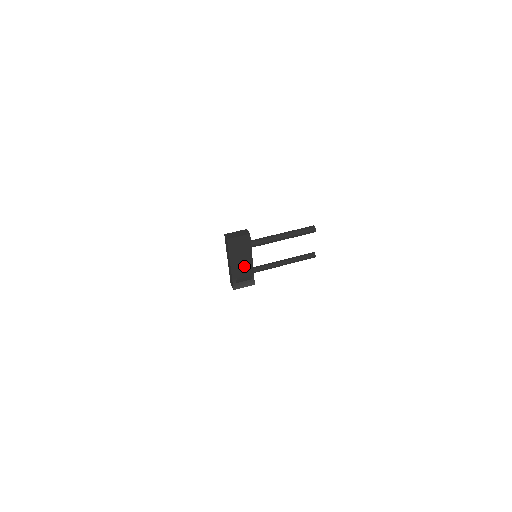
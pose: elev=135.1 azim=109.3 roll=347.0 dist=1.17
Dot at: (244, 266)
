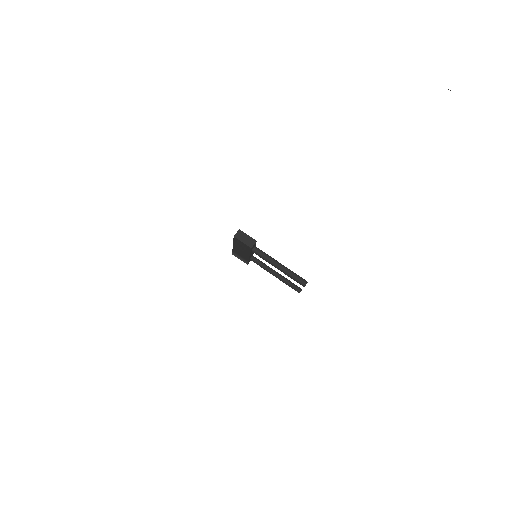
Dot at: (243, 254)
